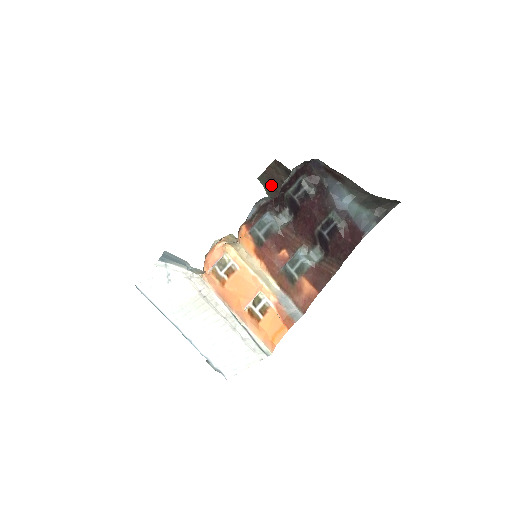
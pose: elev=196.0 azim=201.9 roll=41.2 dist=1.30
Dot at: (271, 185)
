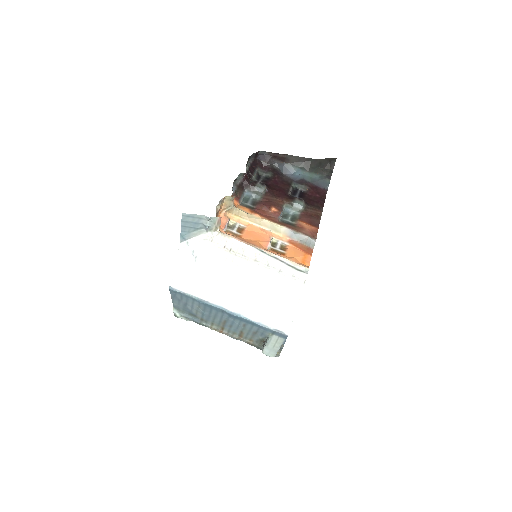
Dot at: occluded
